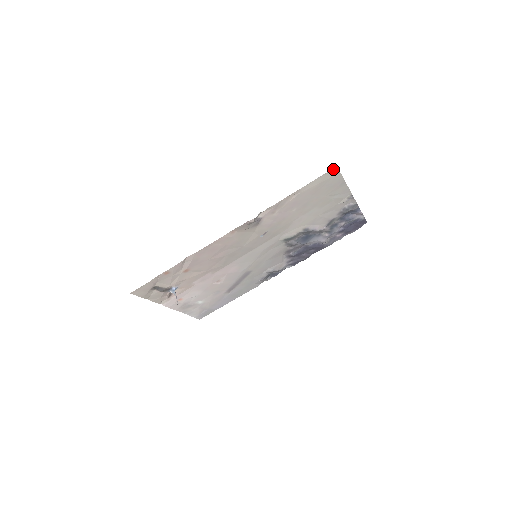
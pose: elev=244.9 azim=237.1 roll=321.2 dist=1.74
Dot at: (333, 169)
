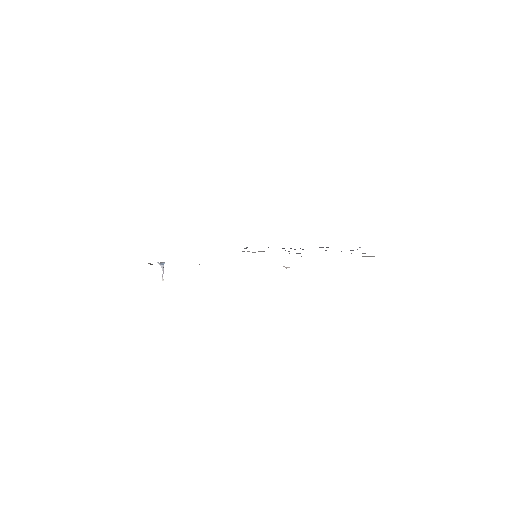
Dot at: occluded
